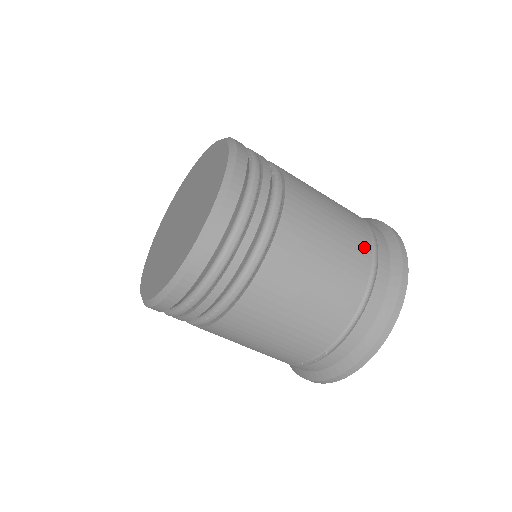
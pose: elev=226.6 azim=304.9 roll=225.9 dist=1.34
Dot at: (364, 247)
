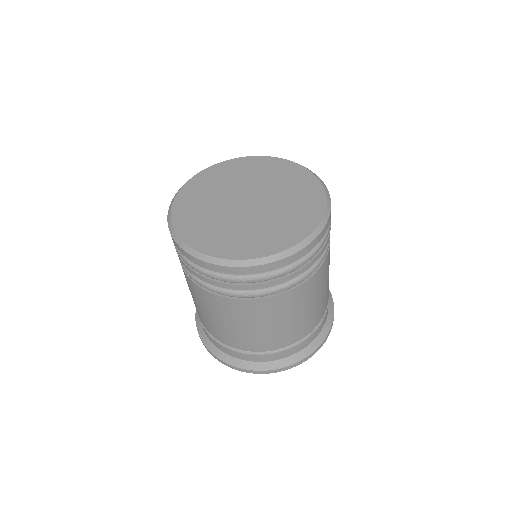
Dot at: occluded
